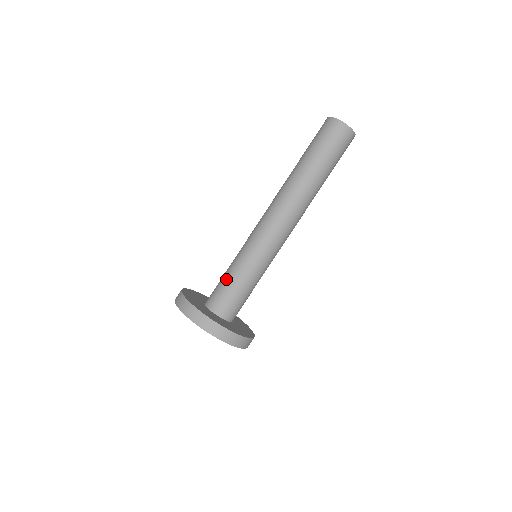
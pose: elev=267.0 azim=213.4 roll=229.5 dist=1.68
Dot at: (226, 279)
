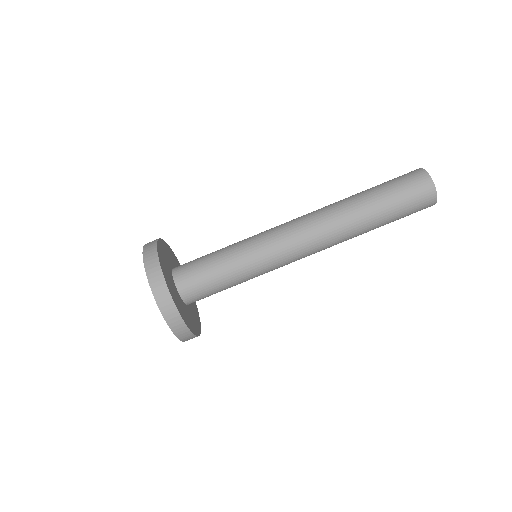
Dot at: (215, 270)
